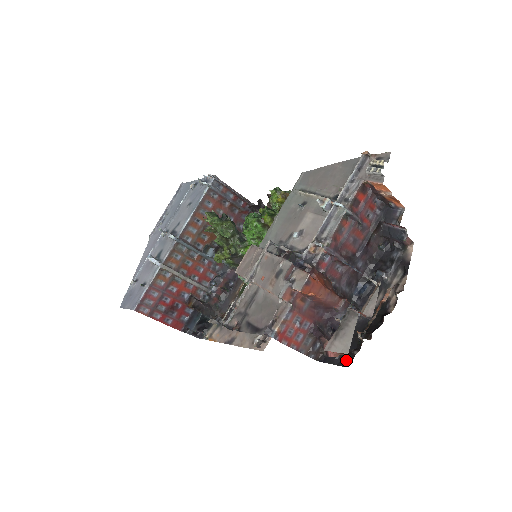
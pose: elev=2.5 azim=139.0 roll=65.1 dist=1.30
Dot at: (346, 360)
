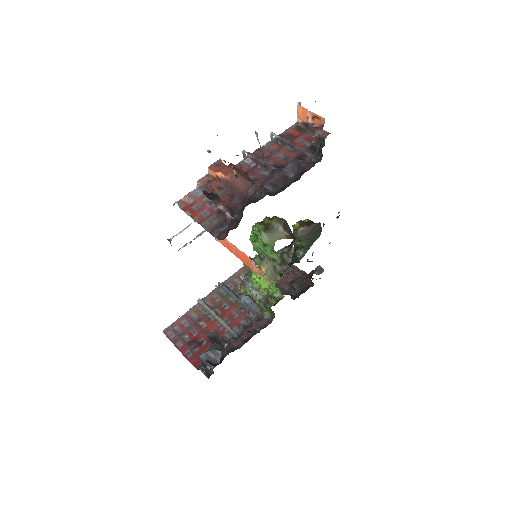
Dot at: occluded
